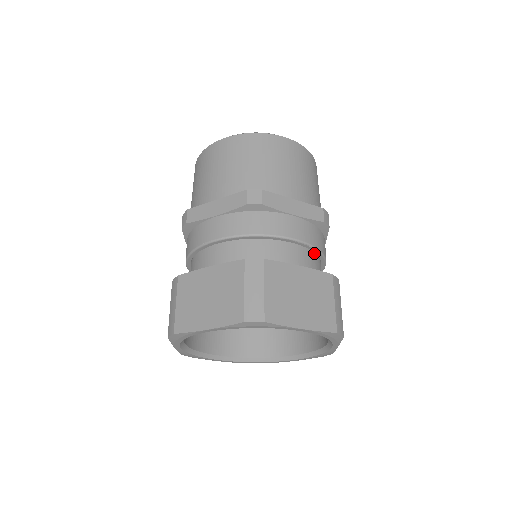
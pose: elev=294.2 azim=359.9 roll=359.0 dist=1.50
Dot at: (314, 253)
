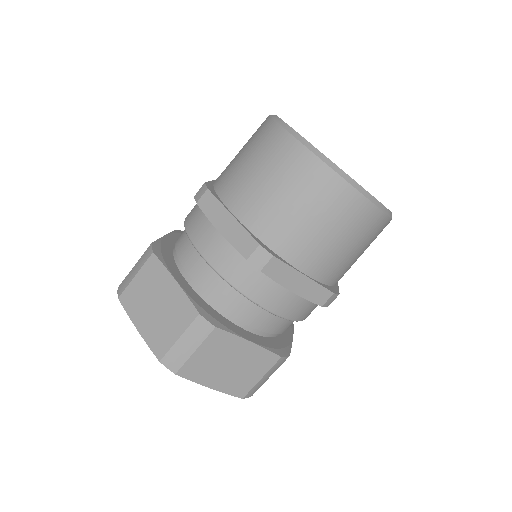
Dot at: occluded
